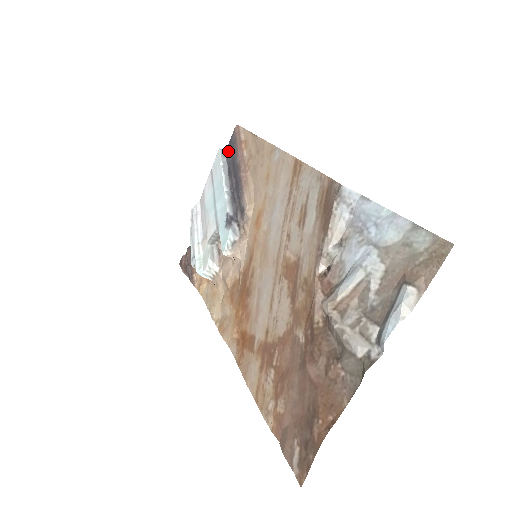
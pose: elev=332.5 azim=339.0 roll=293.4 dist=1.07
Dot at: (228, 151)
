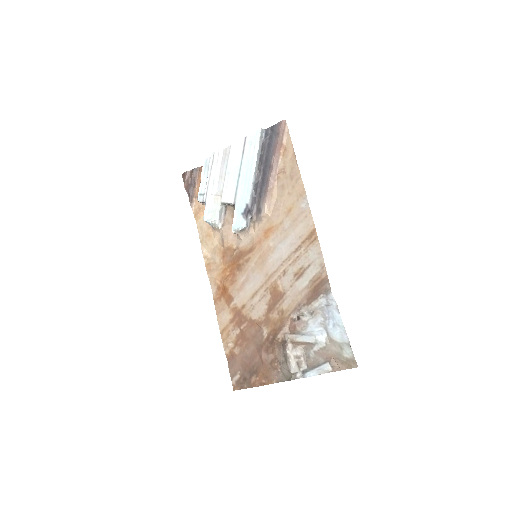
Dot at: (267, 136)
